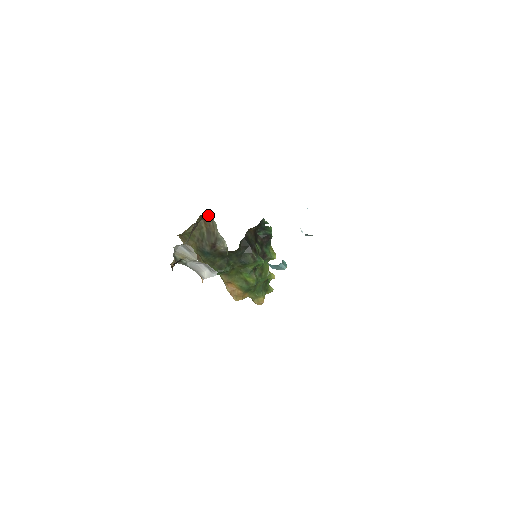
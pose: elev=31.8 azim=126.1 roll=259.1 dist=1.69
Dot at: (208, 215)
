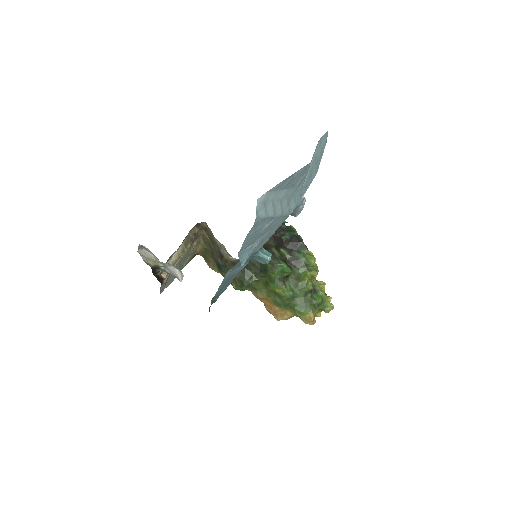
Dot at: (204, 224)
